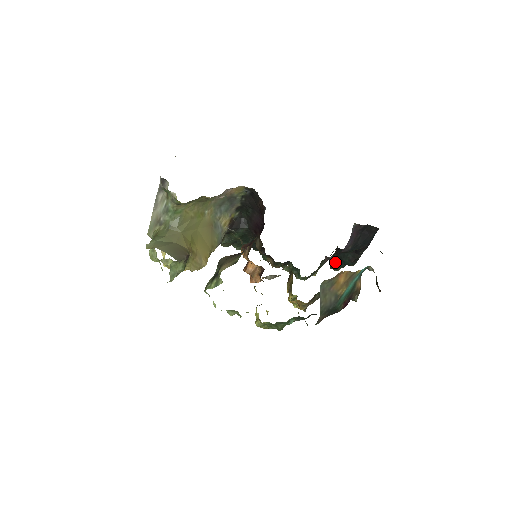
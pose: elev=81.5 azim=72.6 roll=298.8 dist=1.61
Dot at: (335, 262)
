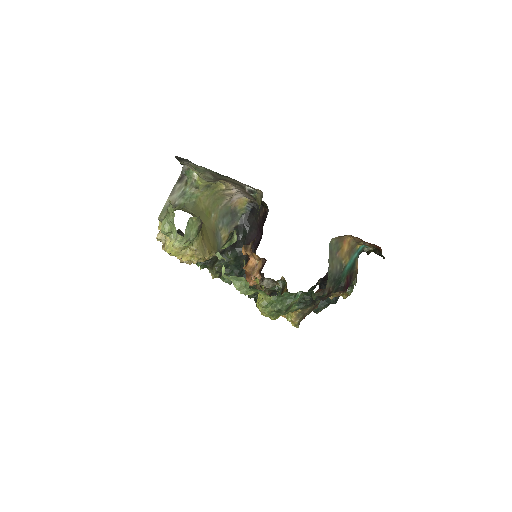
Dot at: occluded
